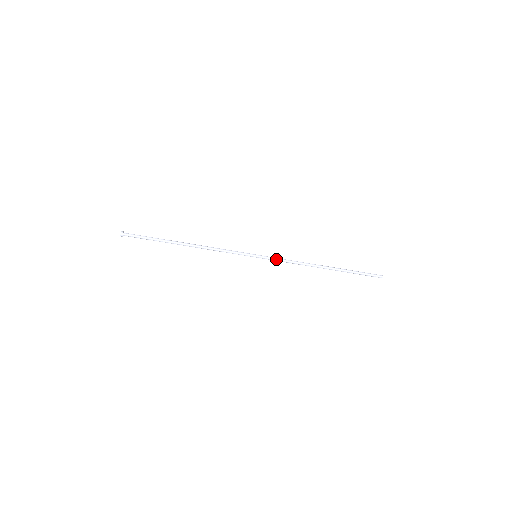
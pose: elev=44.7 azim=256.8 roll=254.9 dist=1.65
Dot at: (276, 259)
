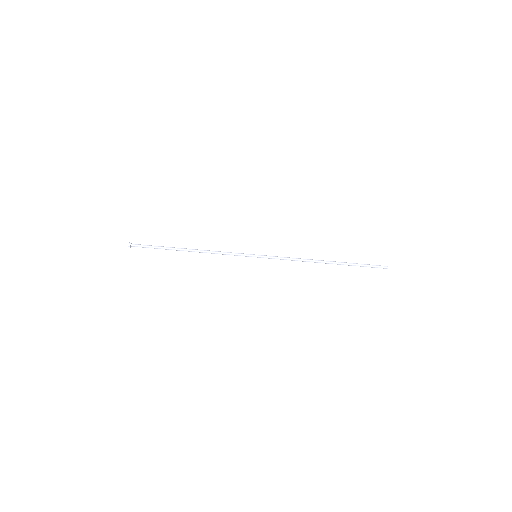
Dot at: (276, 257)
